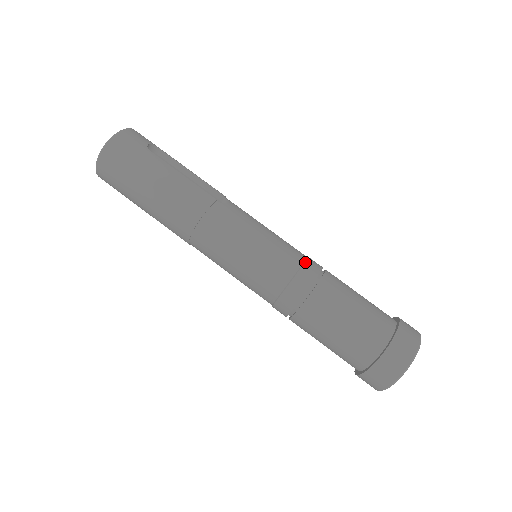
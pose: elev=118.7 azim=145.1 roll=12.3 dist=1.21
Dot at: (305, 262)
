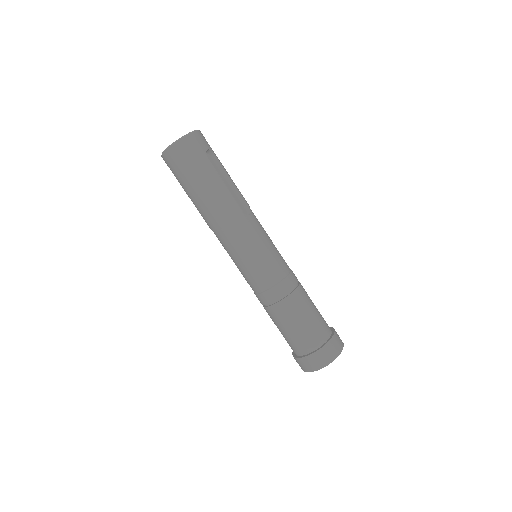
Dot at: (288, 276)
